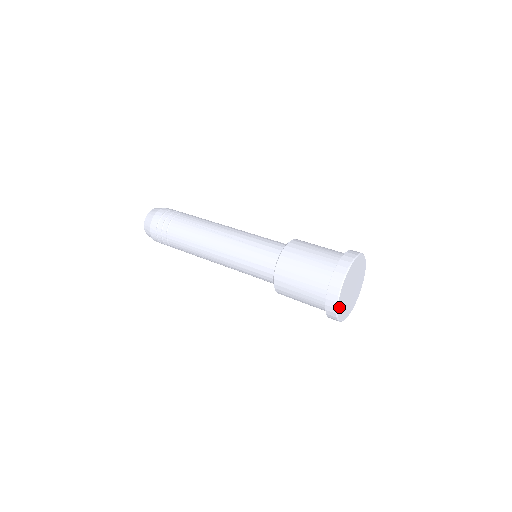
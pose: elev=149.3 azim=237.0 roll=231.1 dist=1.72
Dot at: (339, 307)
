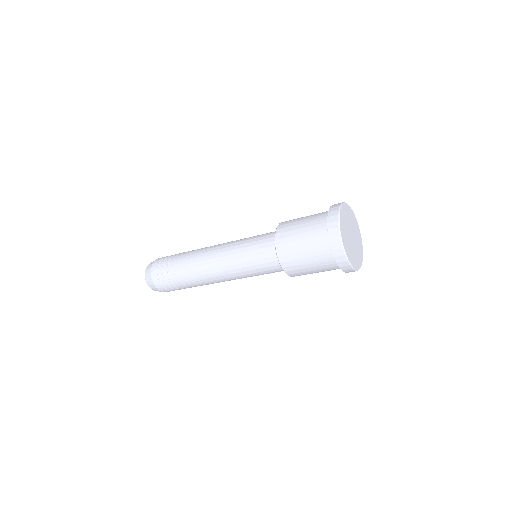
Dot at: (341, 219)
